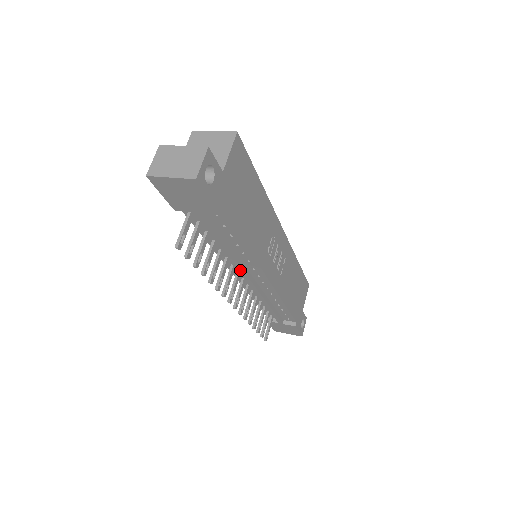
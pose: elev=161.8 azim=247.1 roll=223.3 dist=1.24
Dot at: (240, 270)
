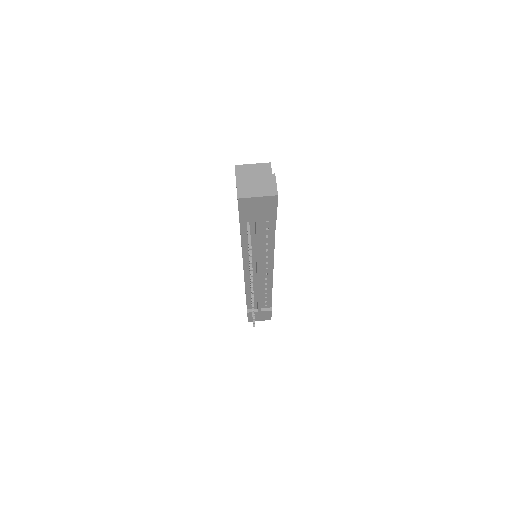
Dot at: (258, 266)
